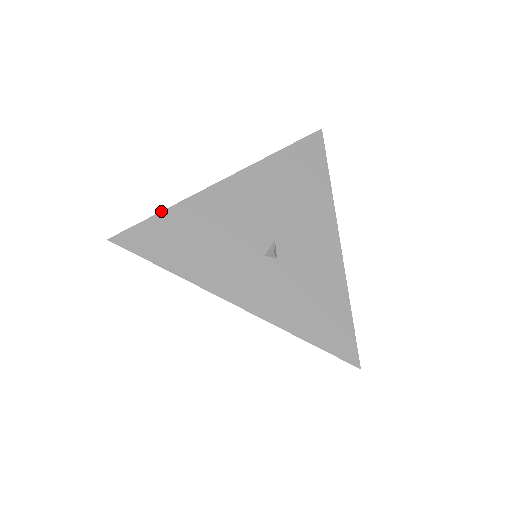
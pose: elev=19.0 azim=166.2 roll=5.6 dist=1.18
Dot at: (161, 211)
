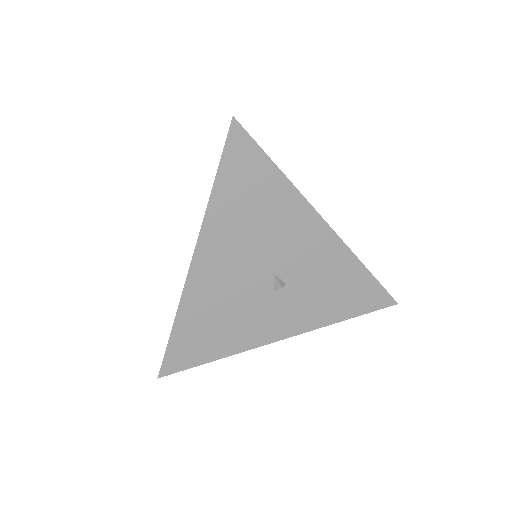
Dot at: (171, 330)
